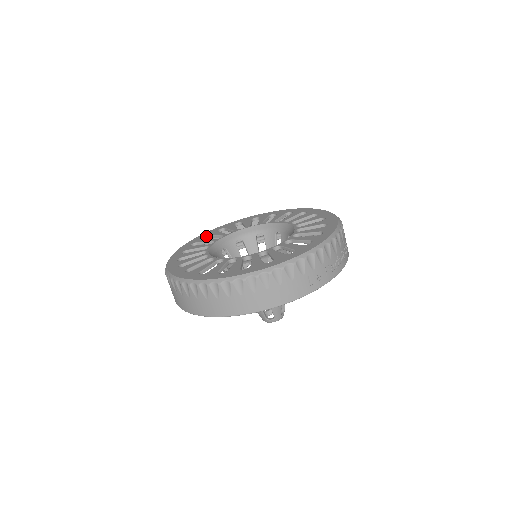
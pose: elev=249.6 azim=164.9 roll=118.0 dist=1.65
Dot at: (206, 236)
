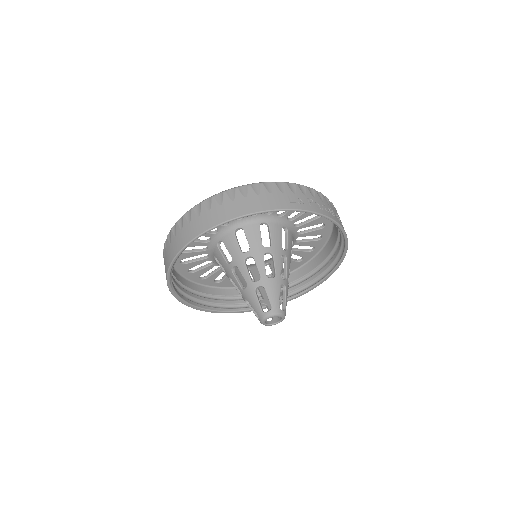
Dot at: (217, 281)
